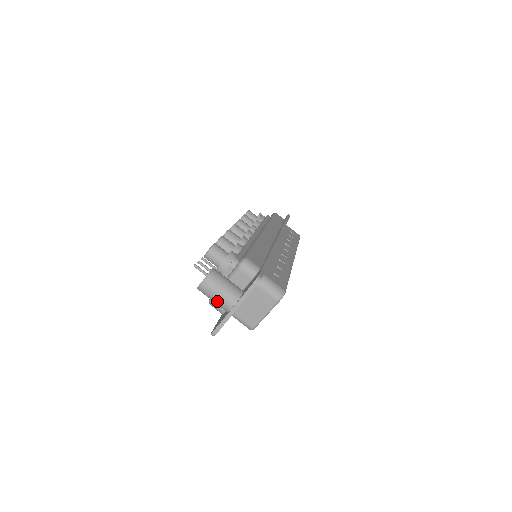
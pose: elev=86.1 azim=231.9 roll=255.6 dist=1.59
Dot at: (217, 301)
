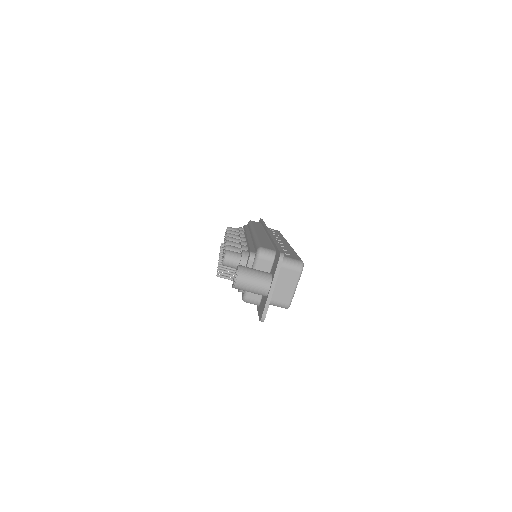
Dot at: (254, 290)
